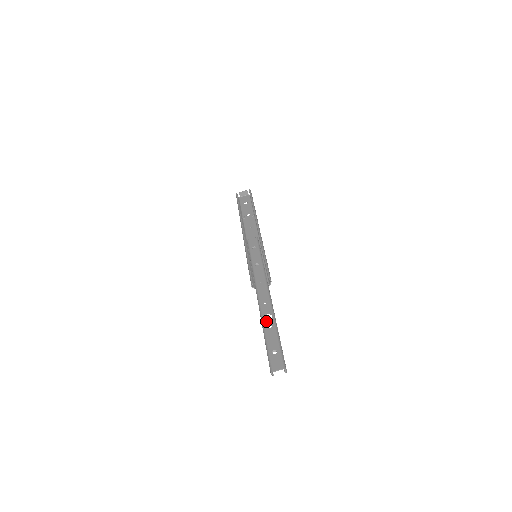
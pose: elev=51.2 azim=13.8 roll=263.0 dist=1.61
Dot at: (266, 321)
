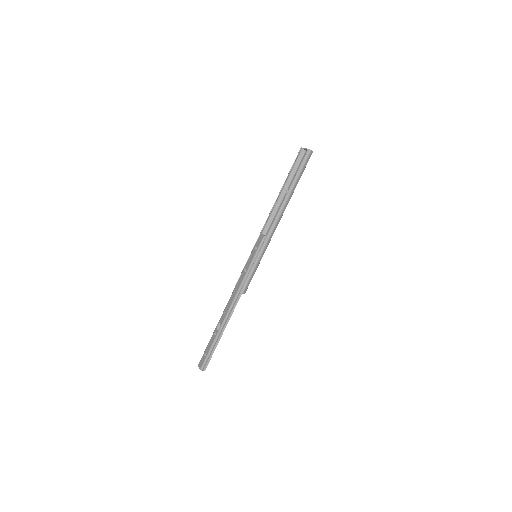
Dot at: (216, 328)
